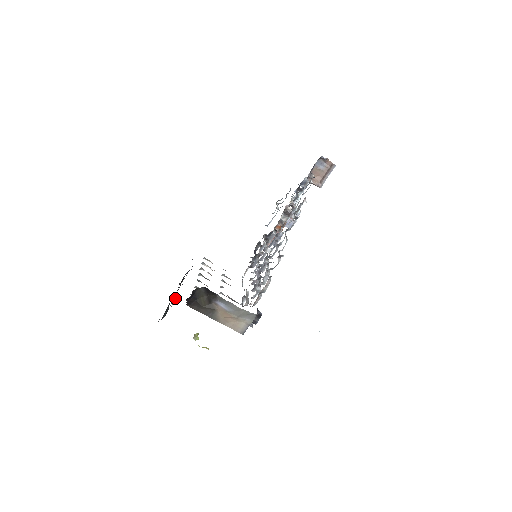
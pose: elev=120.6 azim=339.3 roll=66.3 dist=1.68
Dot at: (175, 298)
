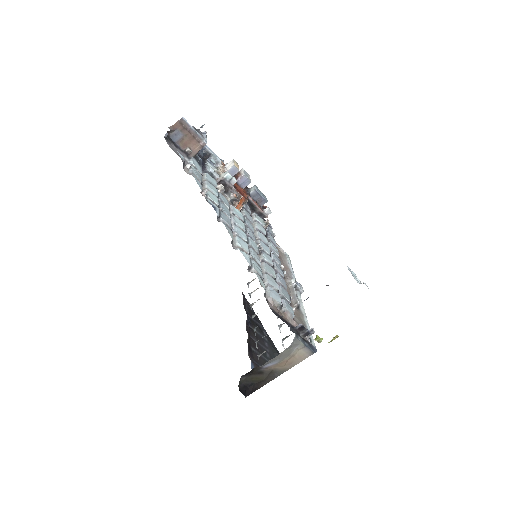
Dot at: occluded
